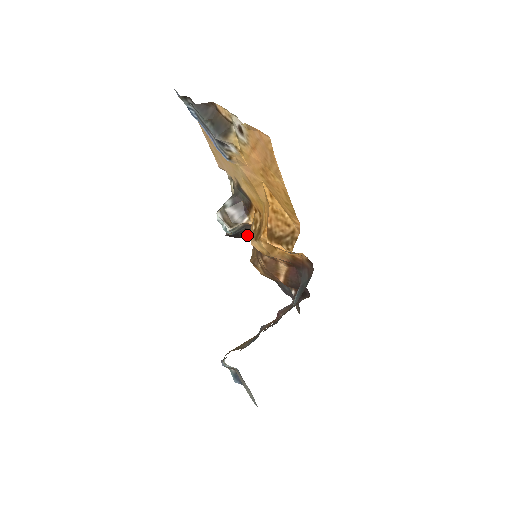
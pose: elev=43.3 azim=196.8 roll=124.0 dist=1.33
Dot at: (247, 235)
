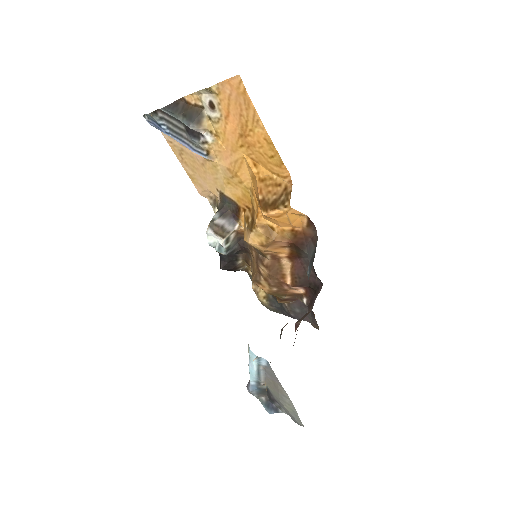
Dot at: (242, 261)
